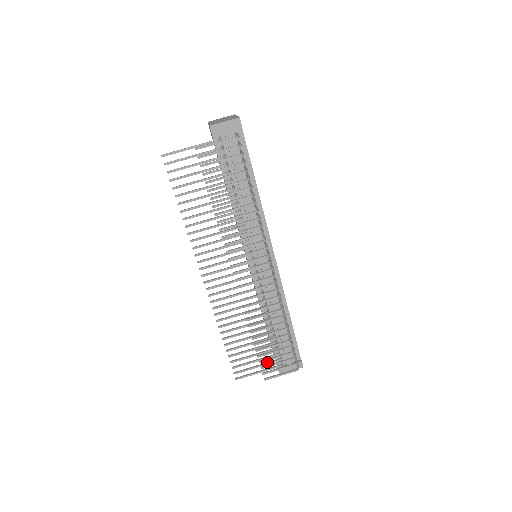
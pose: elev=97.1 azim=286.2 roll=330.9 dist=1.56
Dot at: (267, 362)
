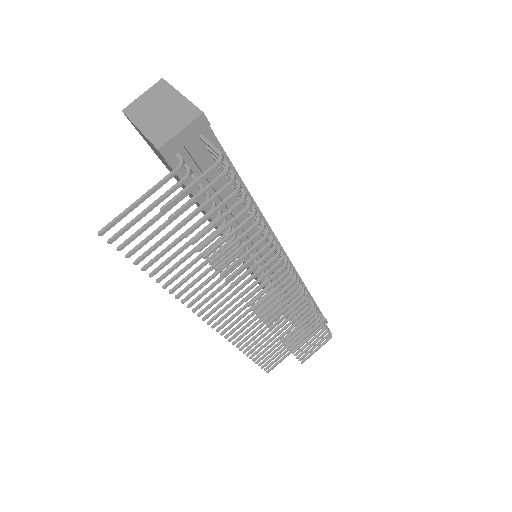
Dot at: (295, 342)
